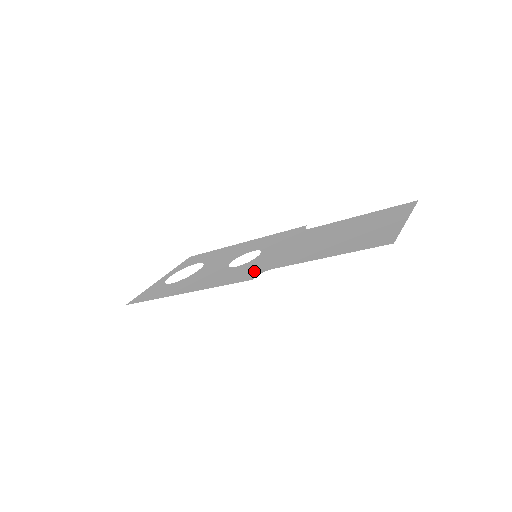
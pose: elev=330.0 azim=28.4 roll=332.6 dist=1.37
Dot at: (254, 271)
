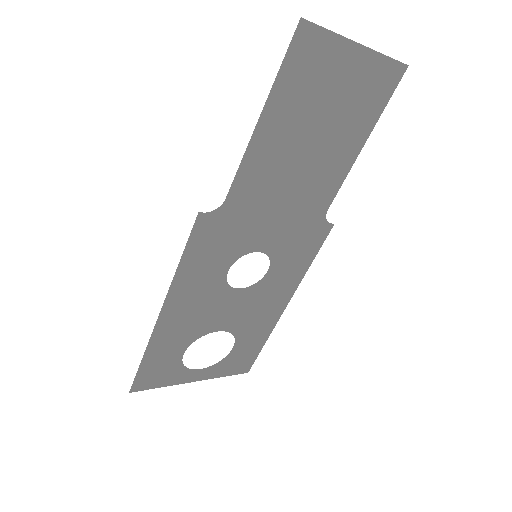
Dot at: (218, 227)
